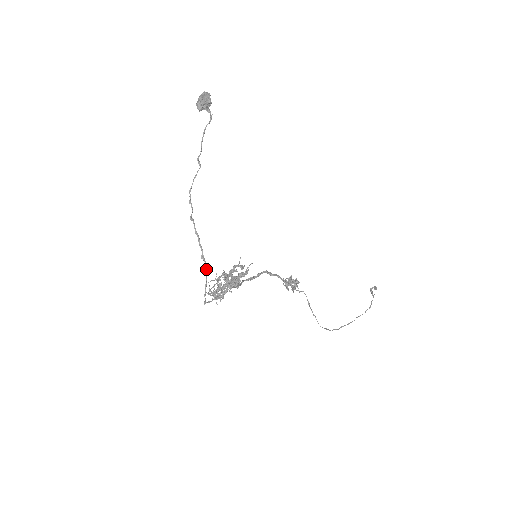
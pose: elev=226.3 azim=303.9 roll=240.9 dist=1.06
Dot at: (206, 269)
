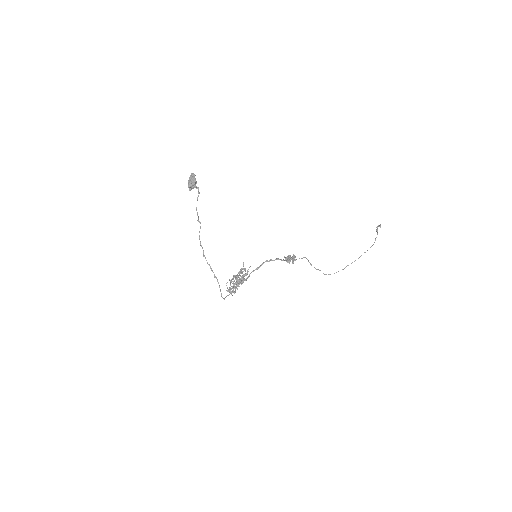
Dot at: (218, 283)
